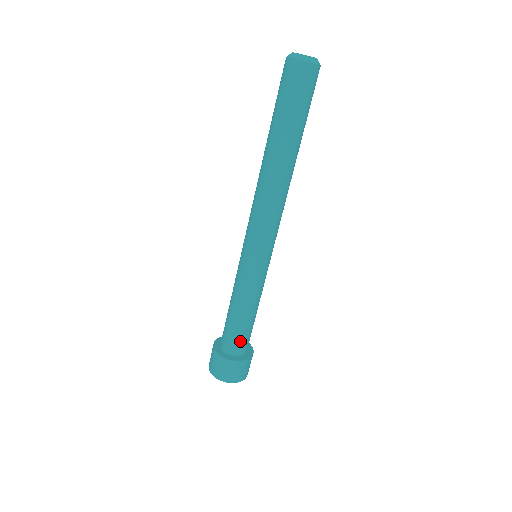
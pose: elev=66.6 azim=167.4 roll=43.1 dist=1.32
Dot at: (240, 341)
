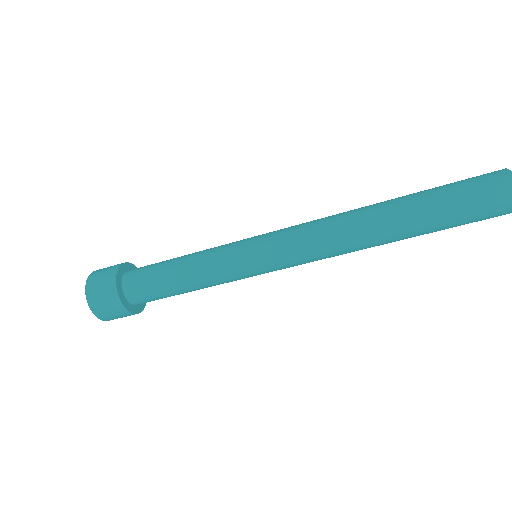
Dot at: (149, 295)
